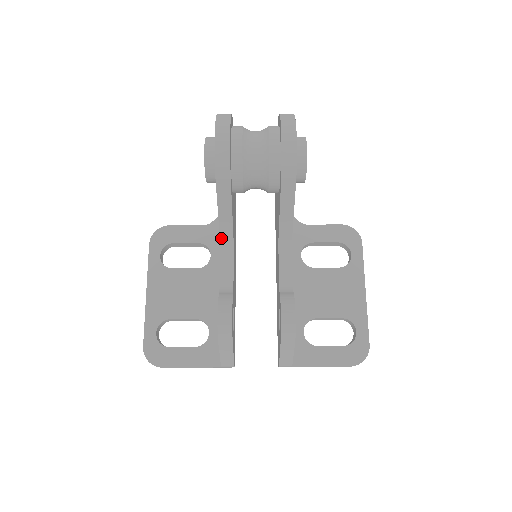
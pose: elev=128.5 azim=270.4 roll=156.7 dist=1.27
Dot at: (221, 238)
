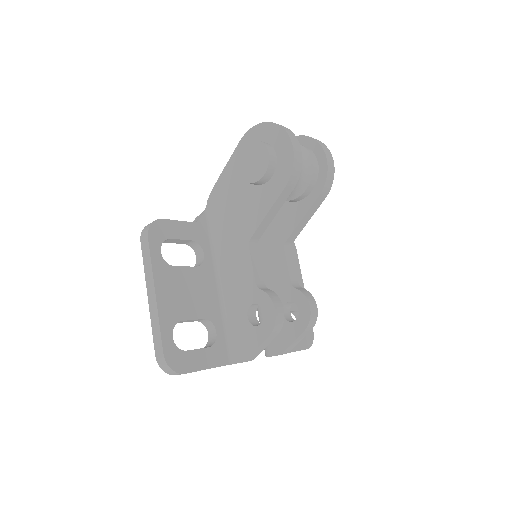
Dot at: (252, 237)
